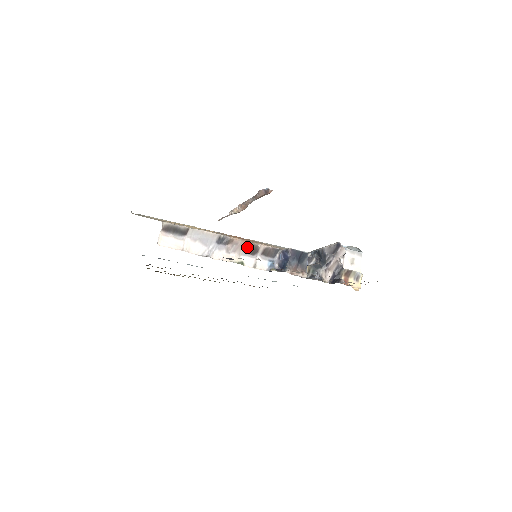
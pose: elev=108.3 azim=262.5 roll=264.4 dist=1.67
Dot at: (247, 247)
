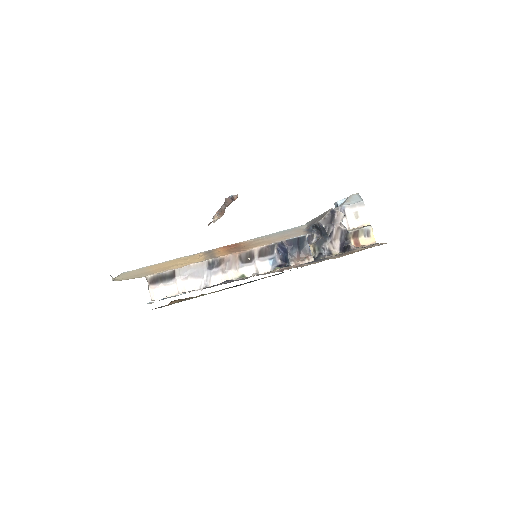
Dot at: (241, 258)
